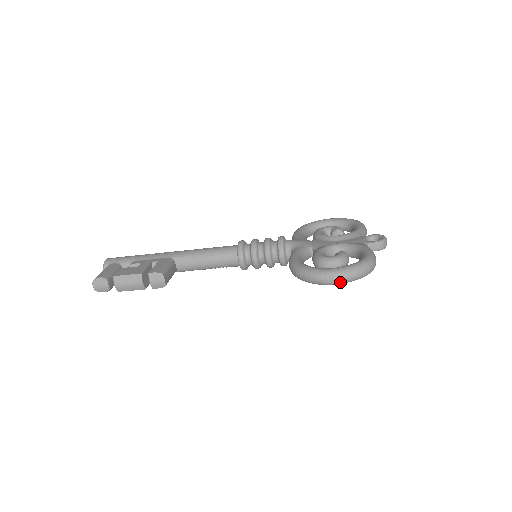
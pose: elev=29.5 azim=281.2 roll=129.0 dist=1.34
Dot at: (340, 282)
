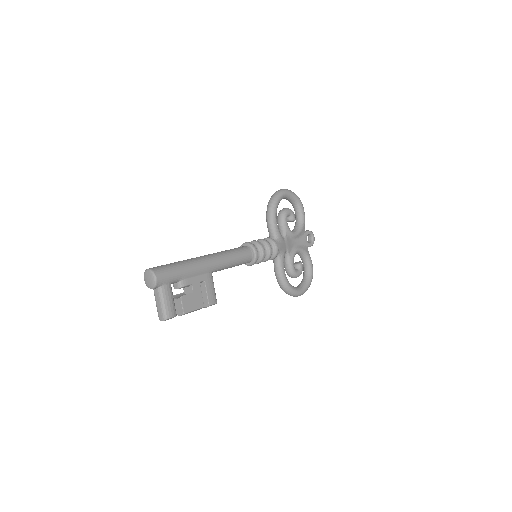
Dot at: occluded
